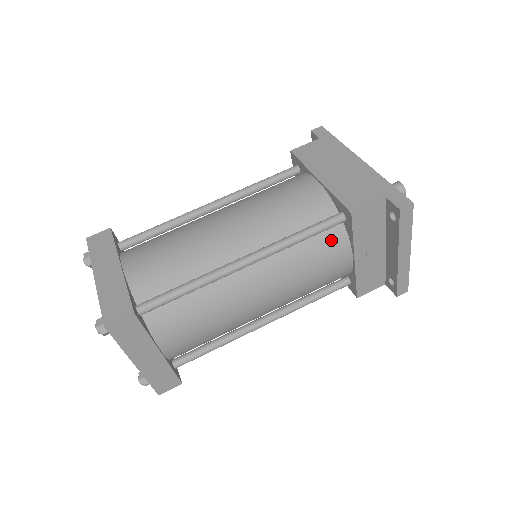
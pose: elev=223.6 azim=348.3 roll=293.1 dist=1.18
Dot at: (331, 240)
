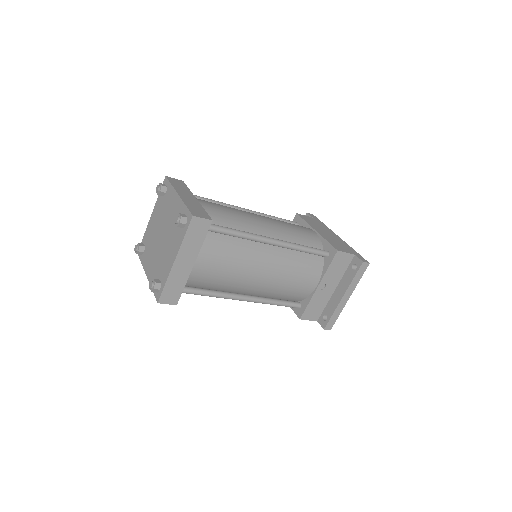
Dot at: (315, 264)
